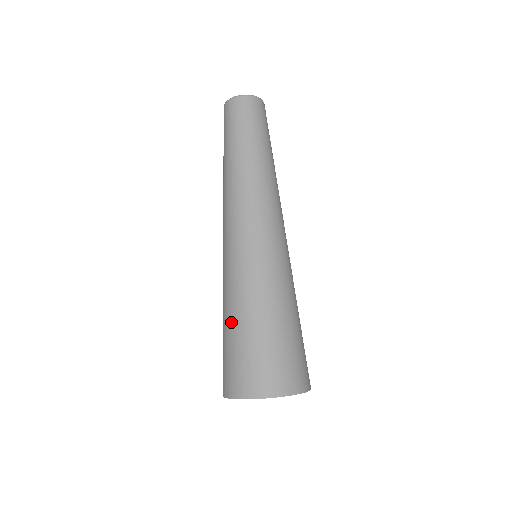
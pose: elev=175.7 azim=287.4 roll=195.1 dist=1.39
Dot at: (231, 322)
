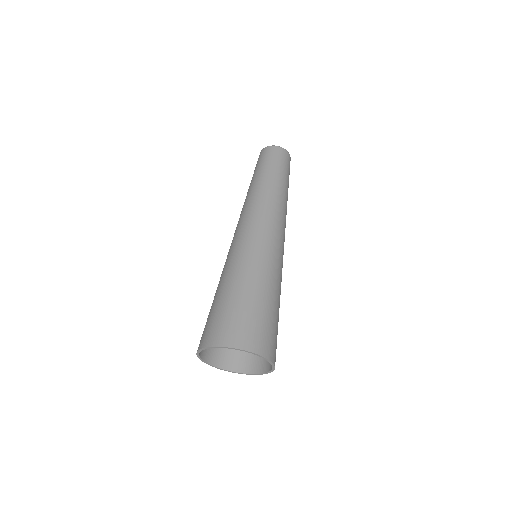
Dot at: occluded
